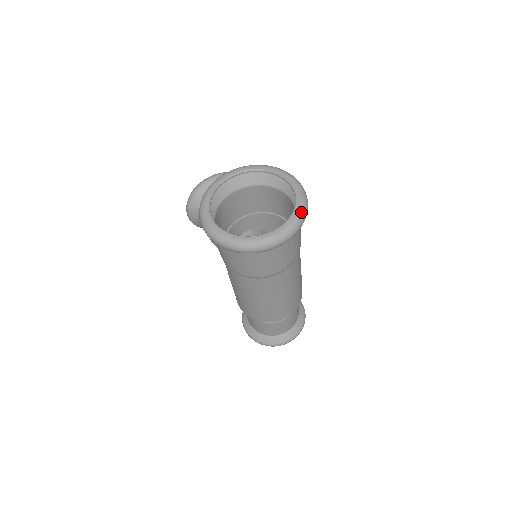
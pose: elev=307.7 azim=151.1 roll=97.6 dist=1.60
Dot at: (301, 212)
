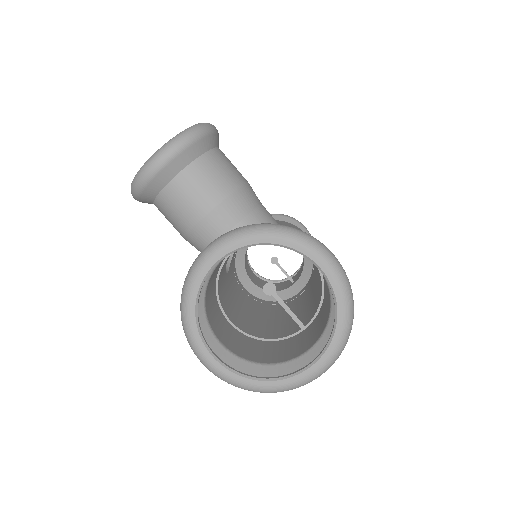
Dot at: (347, 327)
